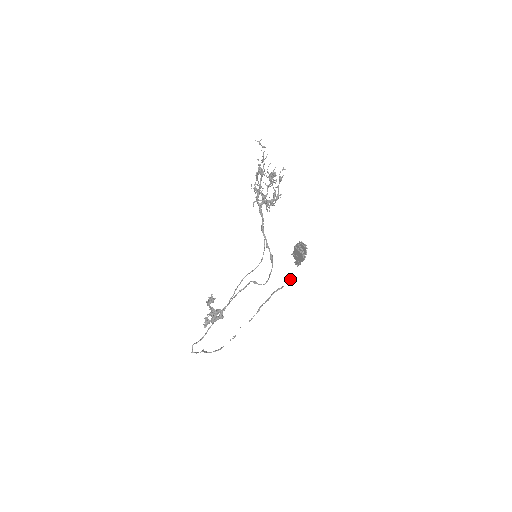
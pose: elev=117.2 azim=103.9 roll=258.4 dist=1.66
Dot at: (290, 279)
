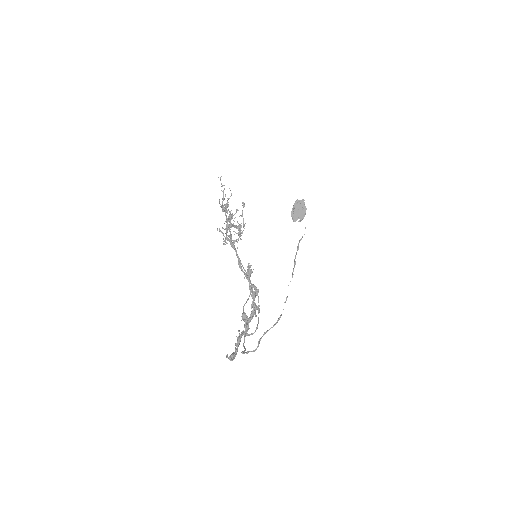
Dot at: occluded
